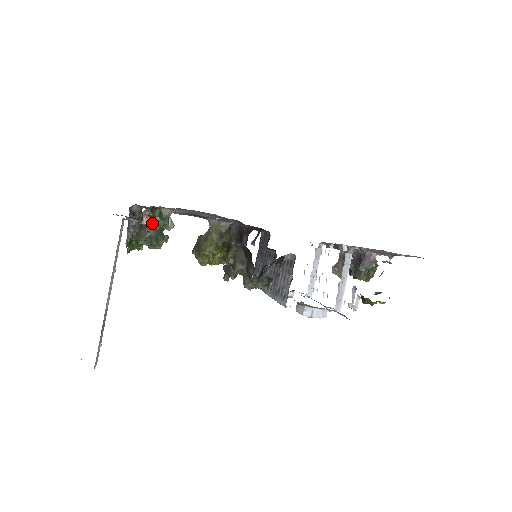
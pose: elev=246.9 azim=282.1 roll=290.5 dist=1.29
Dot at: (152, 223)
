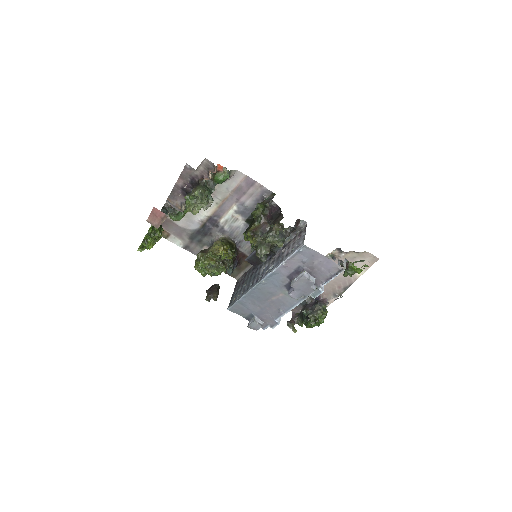
Dot at: (216, 176)
